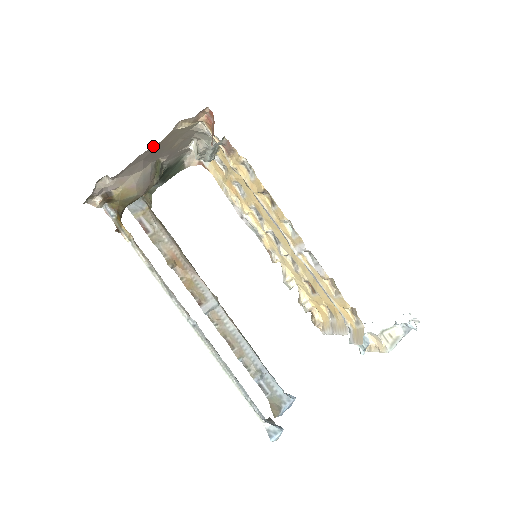
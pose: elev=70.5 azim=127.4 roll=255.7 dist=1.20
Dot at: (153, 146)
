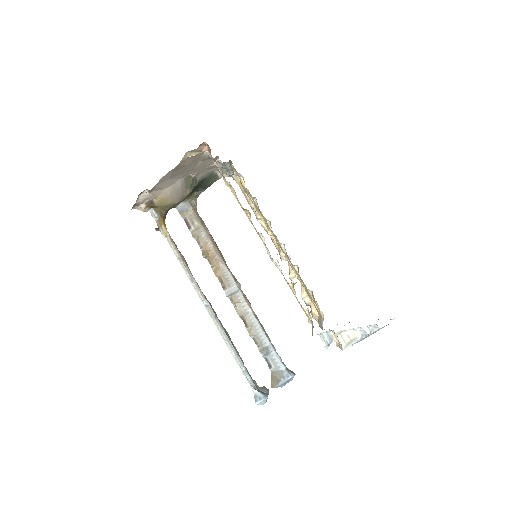
Dot at: (171, 170)
